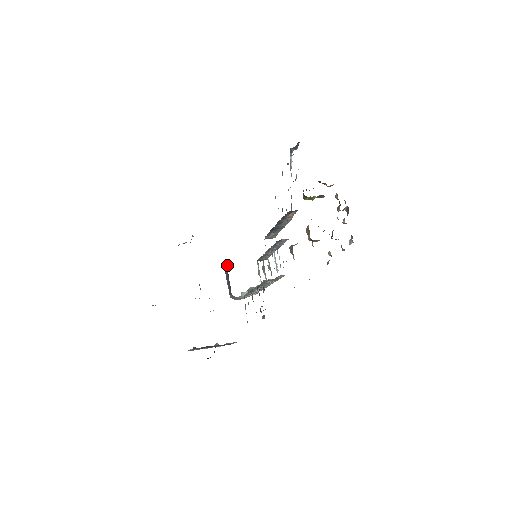
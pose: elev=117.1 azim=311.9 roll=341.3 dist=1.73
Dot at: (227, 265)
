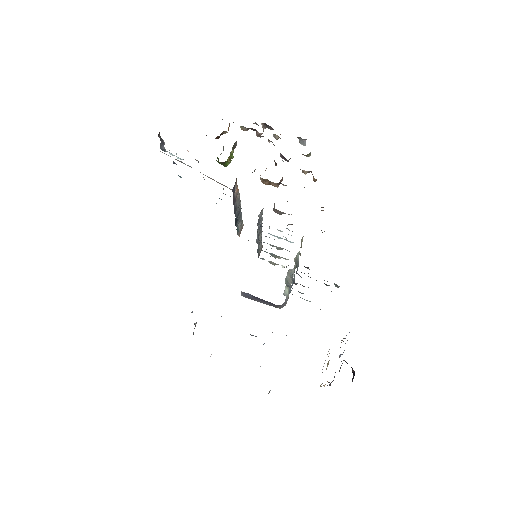
Dot at: (245, 293)
